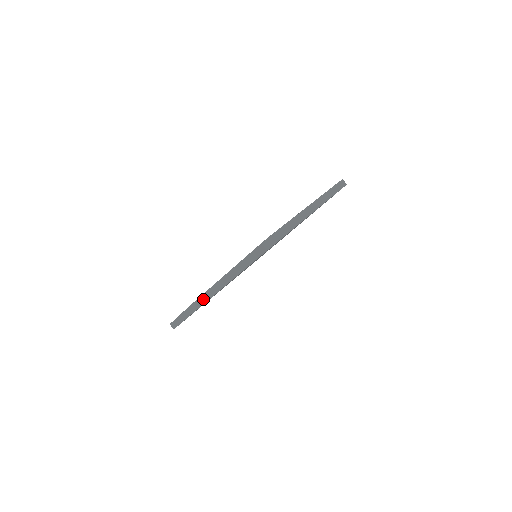
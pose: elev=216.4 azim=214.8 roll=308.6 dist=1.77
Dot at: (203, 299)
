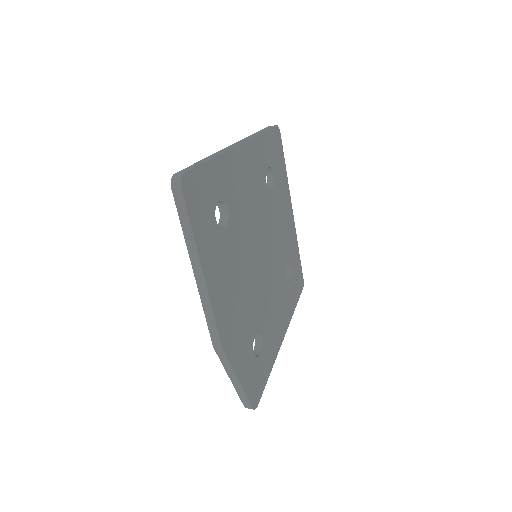
Dot at: (211, 322)
